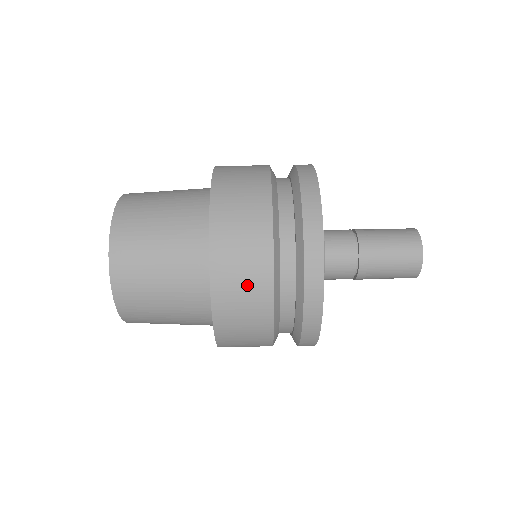
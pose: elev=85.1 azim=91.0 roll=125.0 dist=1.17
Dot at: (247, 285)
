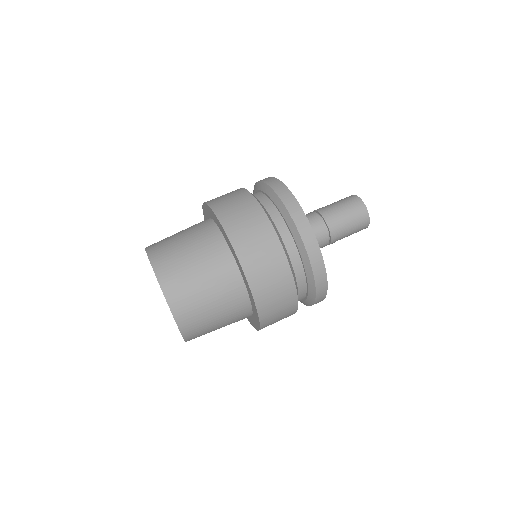
Dot at: (264, 251)
